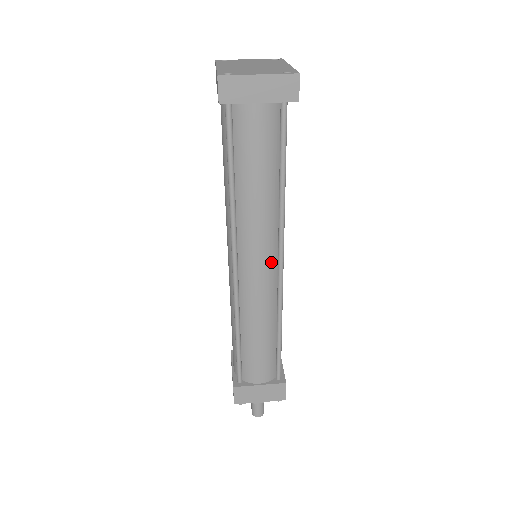
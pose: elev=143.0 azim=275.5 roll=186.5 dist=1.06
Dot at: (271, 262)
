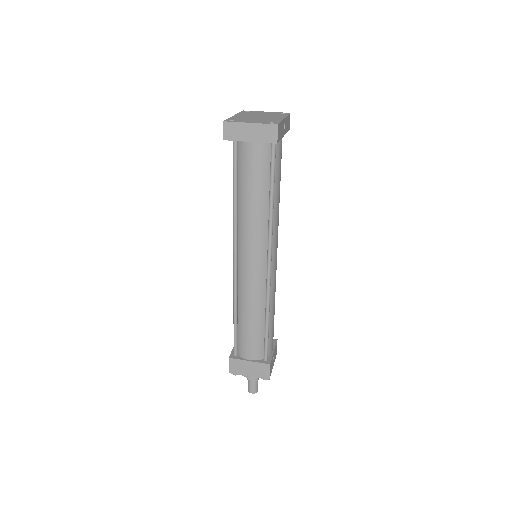
Dot at: (261, 260)
